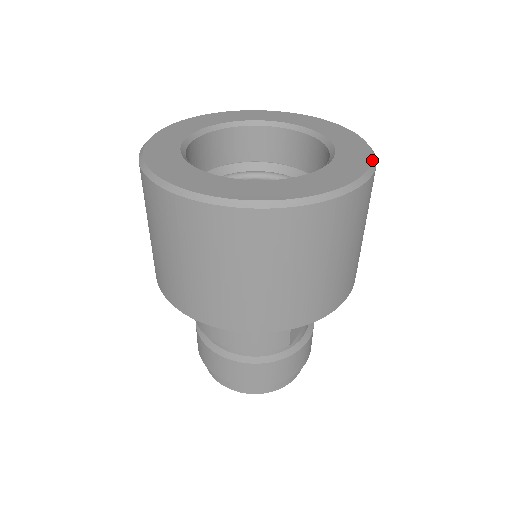
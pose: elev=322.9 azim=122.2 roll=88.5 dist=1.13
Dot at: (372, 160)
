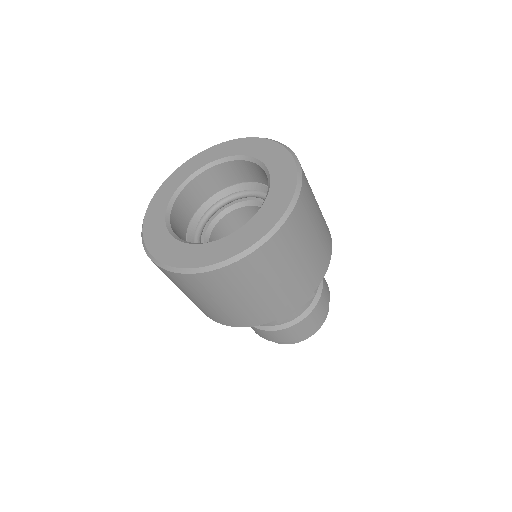
Dot at: (277, 223)
